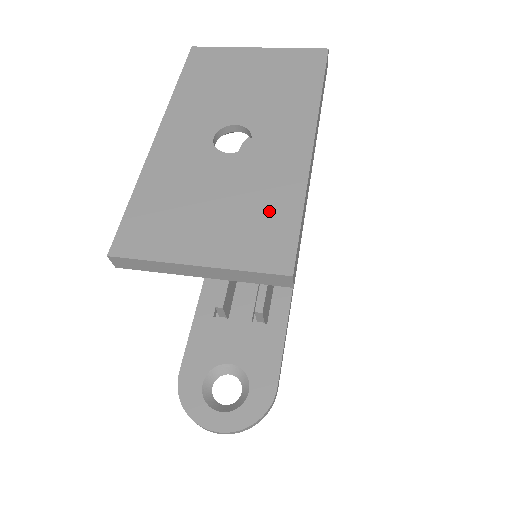
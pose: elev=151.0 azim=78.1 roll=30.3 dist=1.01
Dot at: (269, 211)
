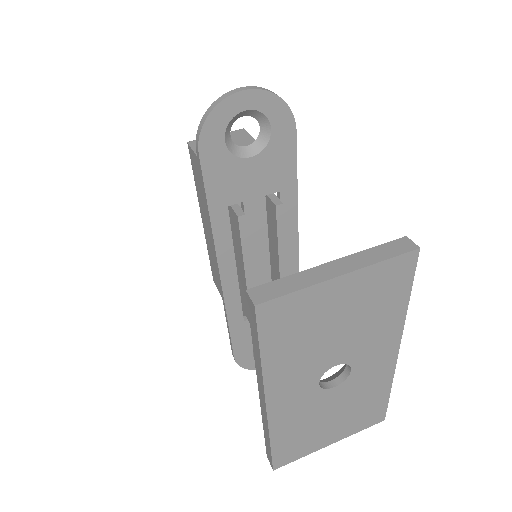
Dot at: (370, 403)
